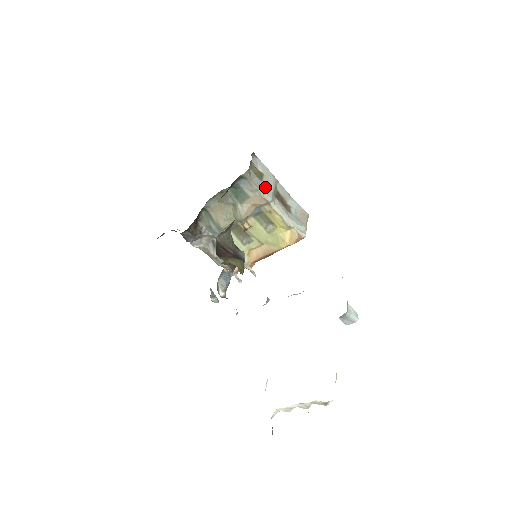
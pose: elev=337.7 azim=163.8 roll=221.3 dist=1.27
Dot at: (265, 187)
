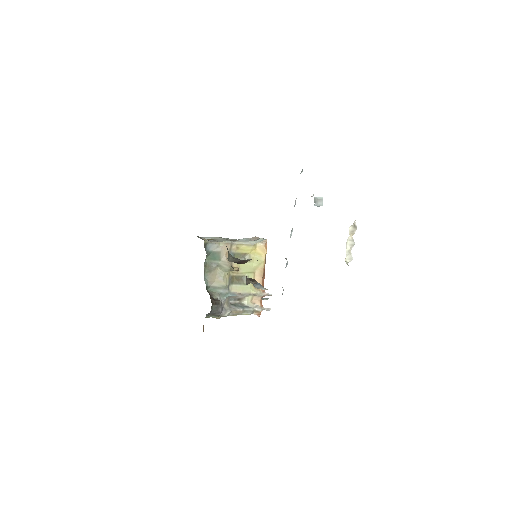
Dot at: occluded
